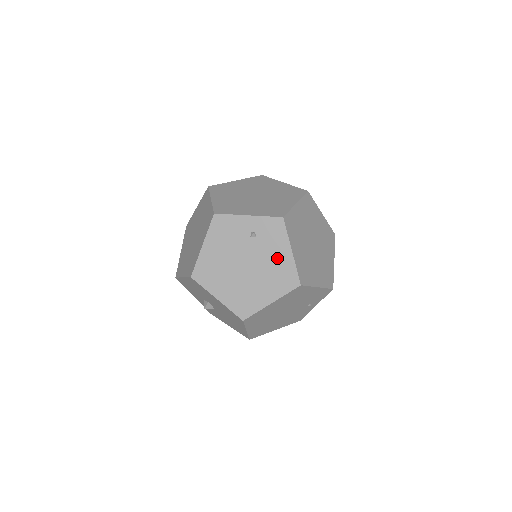
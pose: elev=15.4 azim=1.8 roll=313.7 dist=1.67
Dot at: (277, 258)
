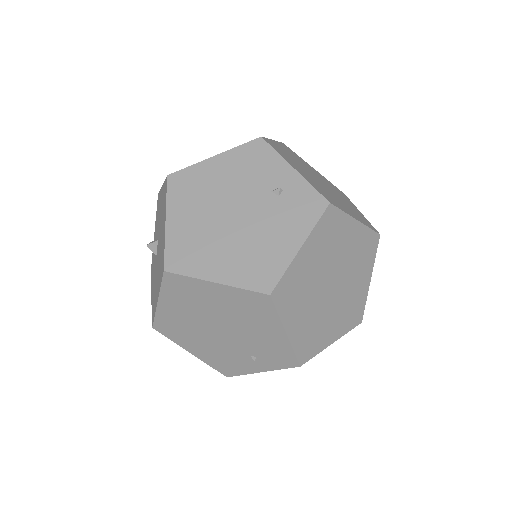
Dot at: (276, 239)
